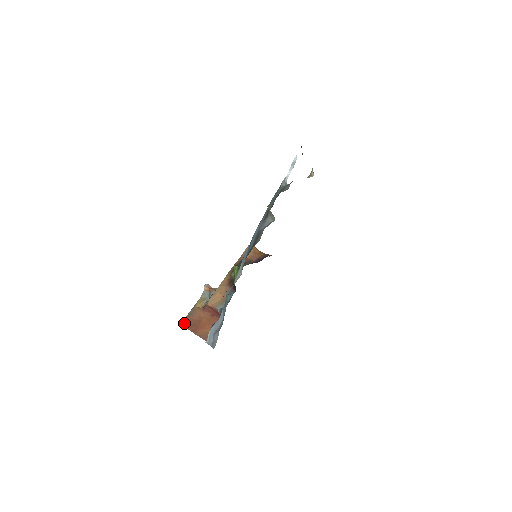
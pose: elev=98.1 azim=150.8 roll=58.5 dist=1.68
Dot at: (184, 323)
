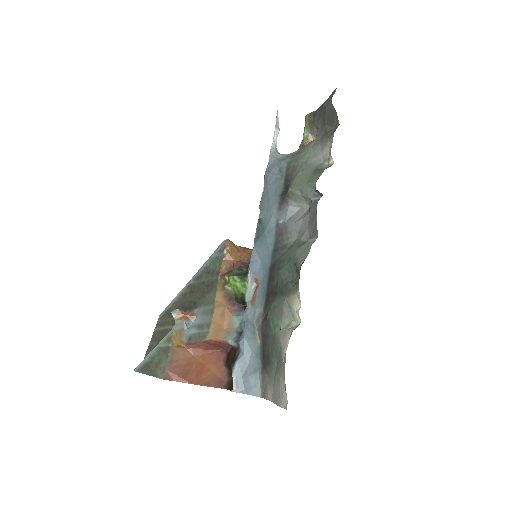
Dot at: (169, 376)
